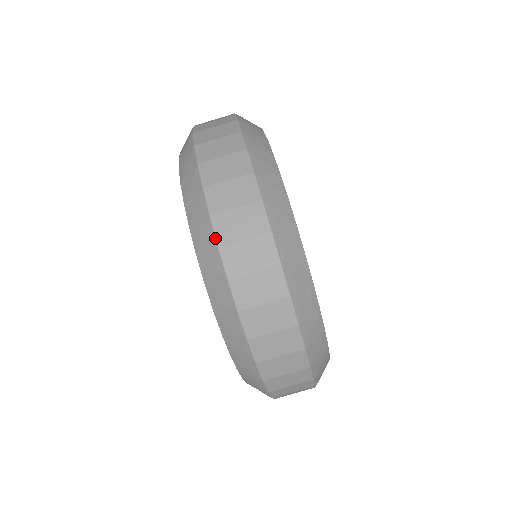
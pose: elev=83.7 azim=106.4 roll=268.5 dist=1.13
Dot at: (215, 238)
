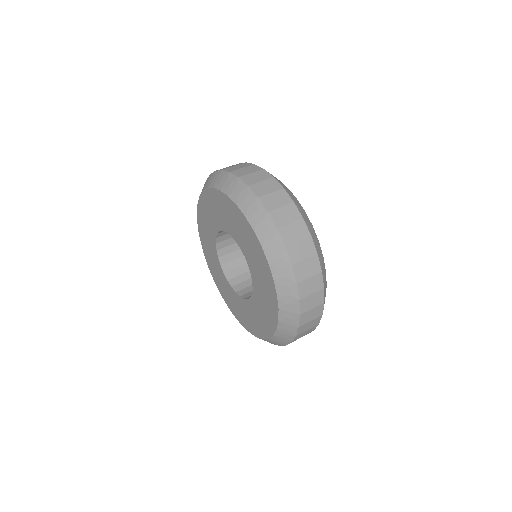
Dot at: occluded
